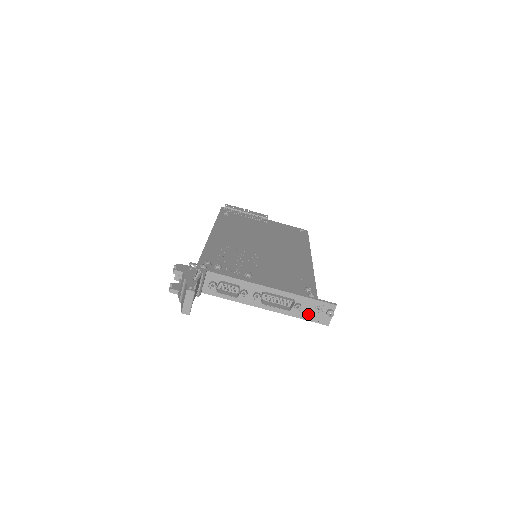
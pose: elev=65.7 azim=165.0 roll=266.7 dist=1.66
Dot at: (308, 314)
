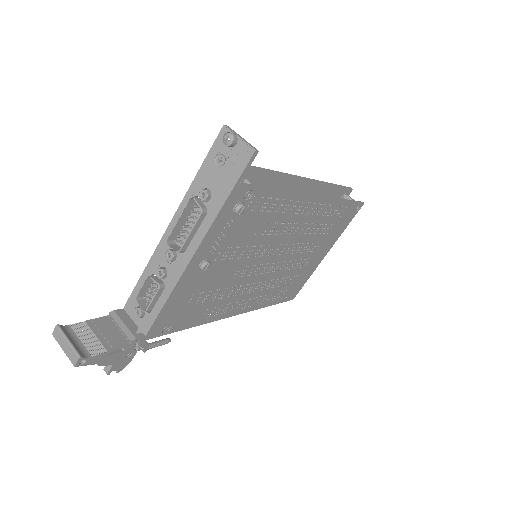
Dot at: (223, 182)
